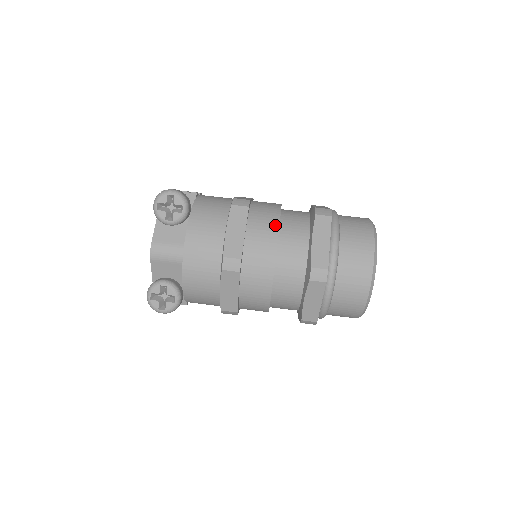
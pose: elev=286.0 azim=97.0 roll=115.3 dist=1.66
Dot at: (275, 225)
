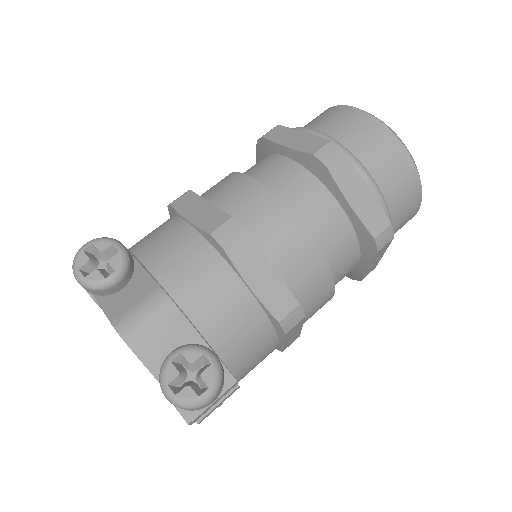
Dot at: (234, 176)
